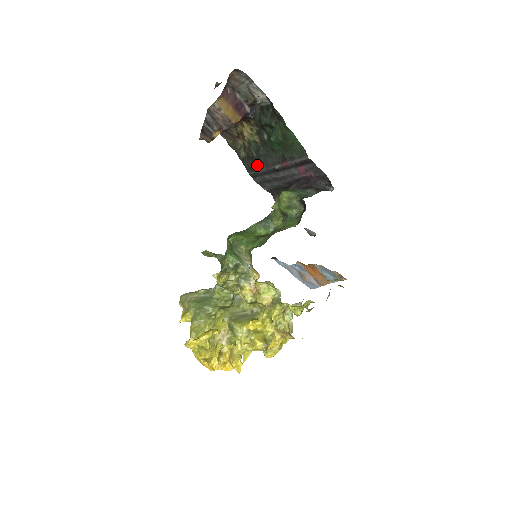
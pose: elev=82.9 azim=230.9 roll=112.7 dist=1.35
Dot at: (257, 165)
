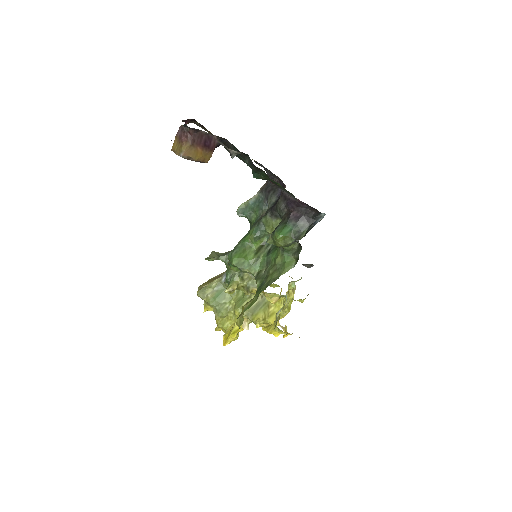
Dot at: occluded
